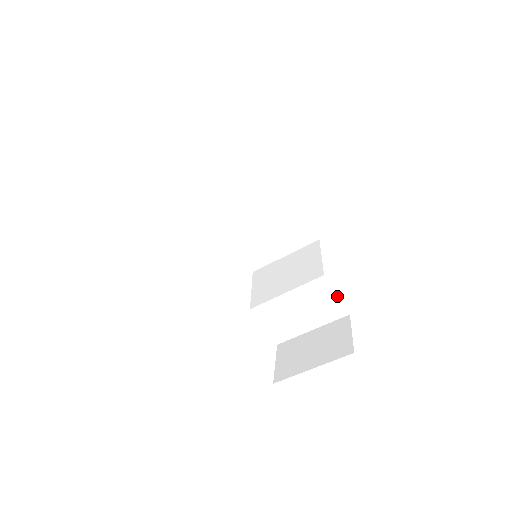
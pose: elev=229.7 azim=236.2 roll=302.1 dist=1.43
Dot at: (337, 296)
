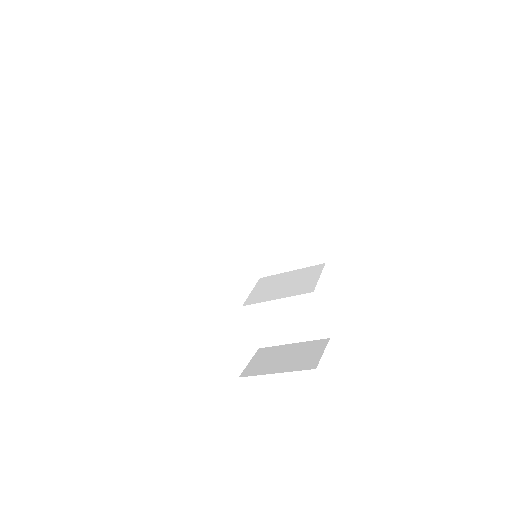
Dot at: occluded
